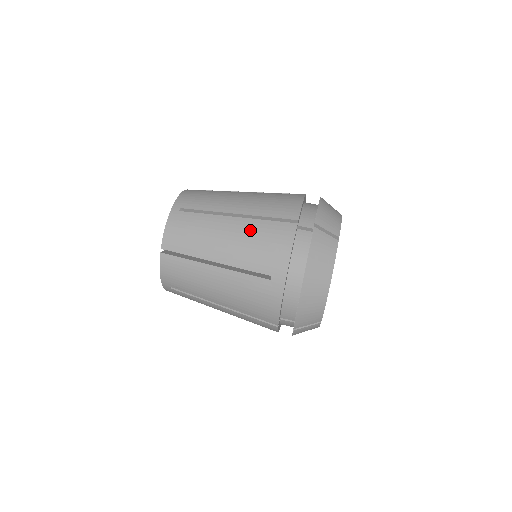
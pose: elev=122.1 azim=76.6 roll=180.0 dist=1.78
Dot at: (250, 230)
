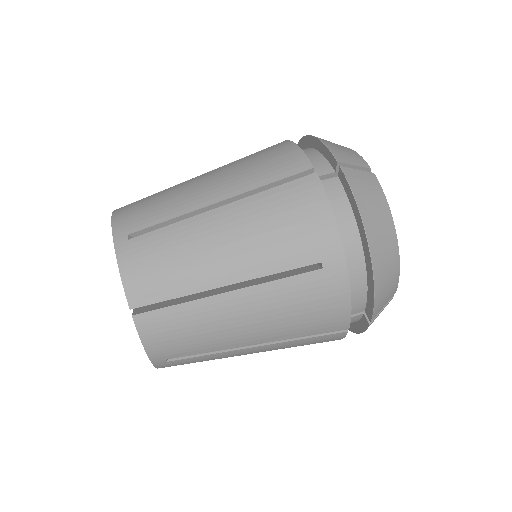
Dot at: (255, 213)
